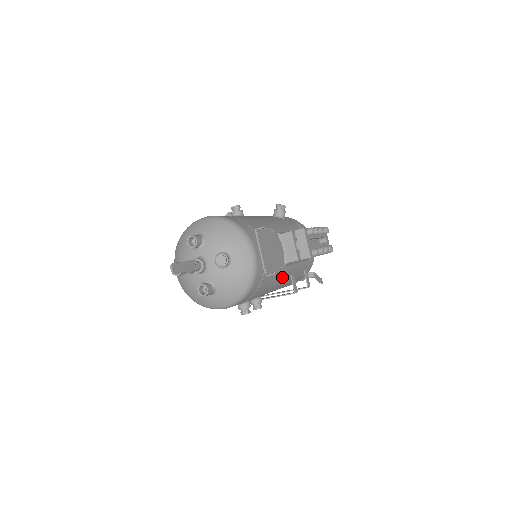
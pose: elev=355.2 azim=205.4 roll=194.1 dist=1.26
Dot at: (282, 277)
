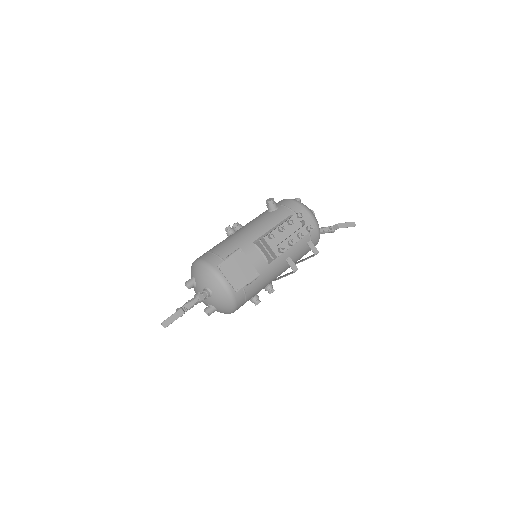
Dot at: (274, 269)
